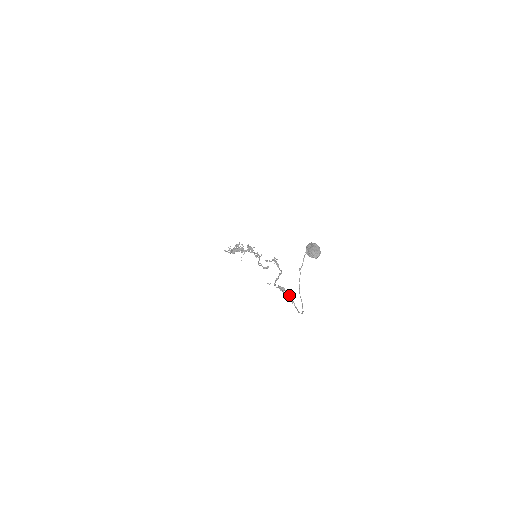
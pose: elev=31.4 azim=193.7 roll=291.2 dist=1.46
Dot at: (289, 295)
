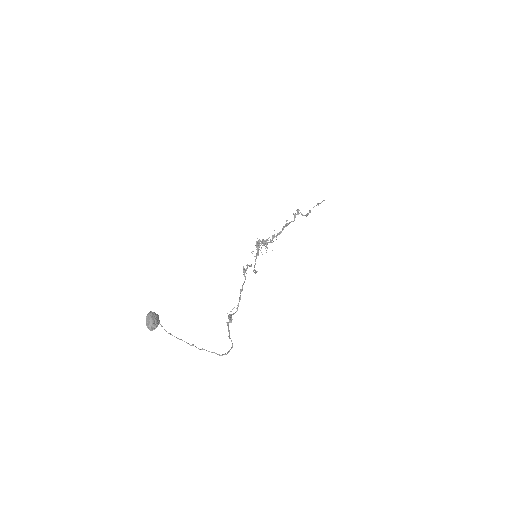
Dot at: (228, 329)
